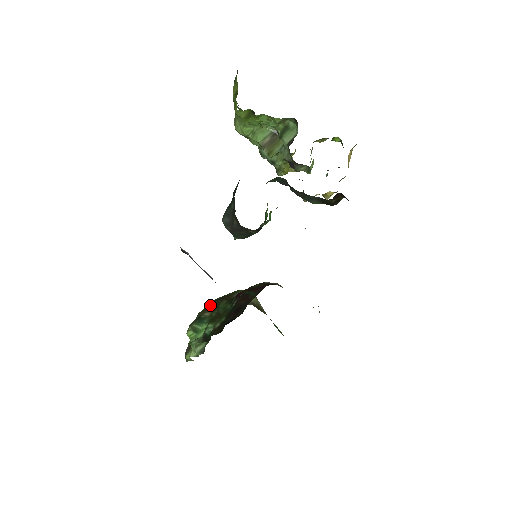
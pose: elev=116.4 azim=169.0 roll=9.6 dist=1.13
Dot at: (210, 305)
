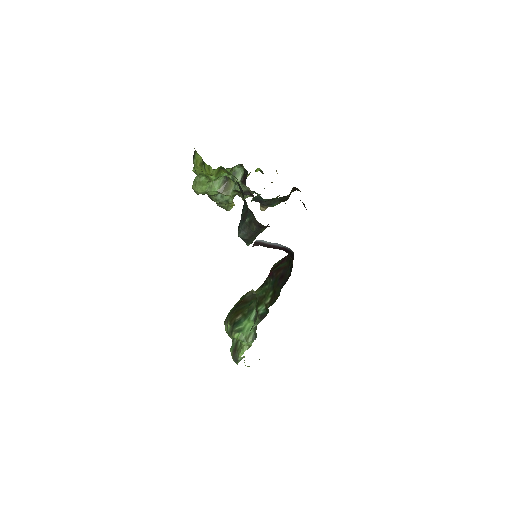
Dot at: (233, 314)
